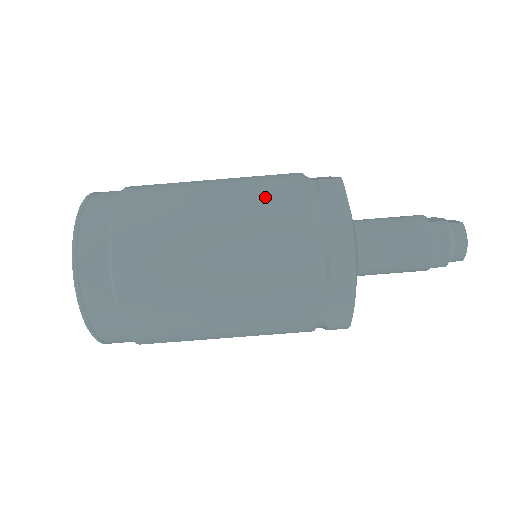
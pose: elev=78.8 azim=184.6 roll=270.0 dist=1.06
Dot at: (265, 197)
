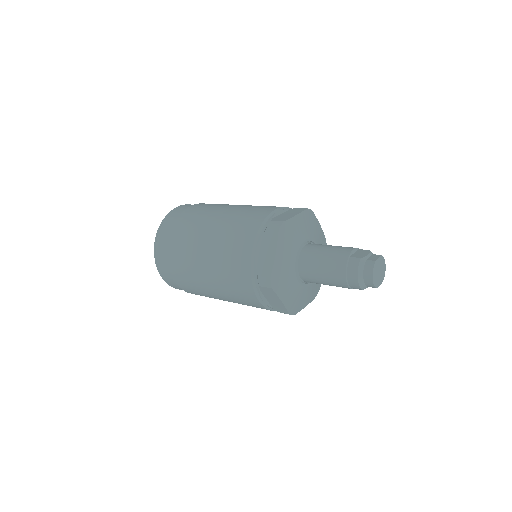
Dot at: (237, 229)
